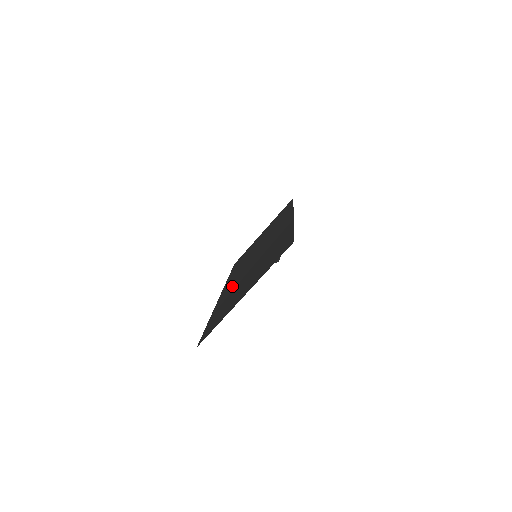
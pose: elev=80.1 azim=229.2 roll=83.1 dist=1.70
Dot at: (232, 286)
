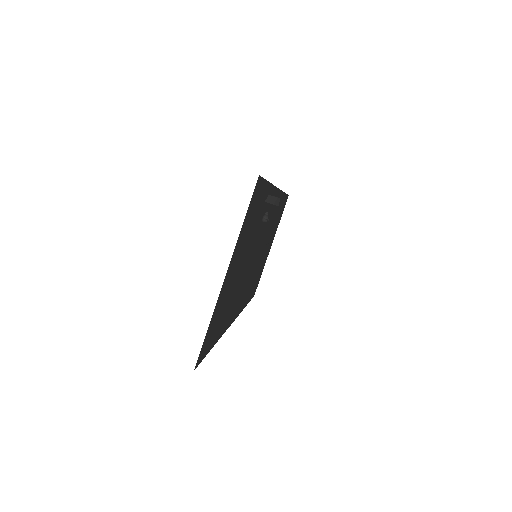
Dot at: (237, 298)
